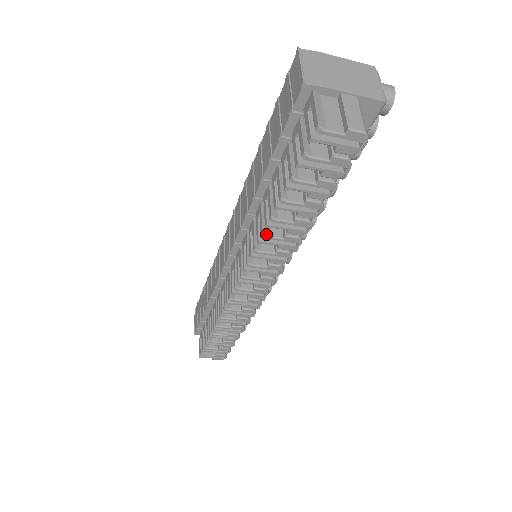
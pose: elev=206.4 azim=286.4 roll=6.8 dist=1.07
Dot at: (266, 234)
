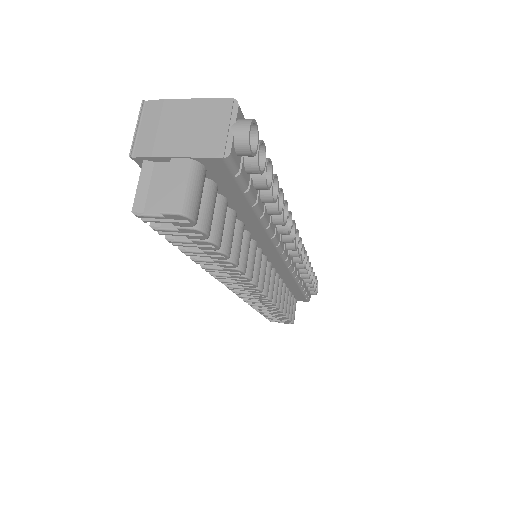
Dot at: (204, 266)
